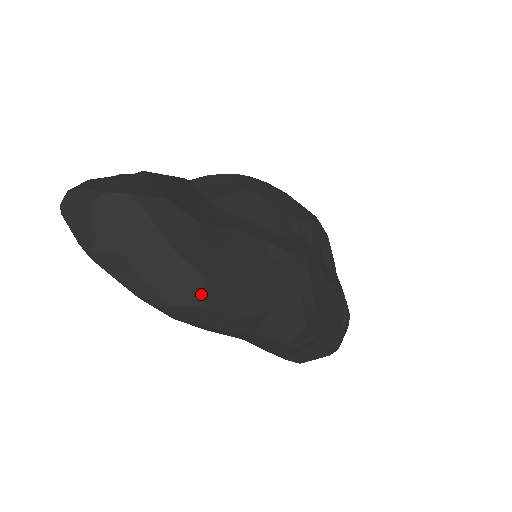
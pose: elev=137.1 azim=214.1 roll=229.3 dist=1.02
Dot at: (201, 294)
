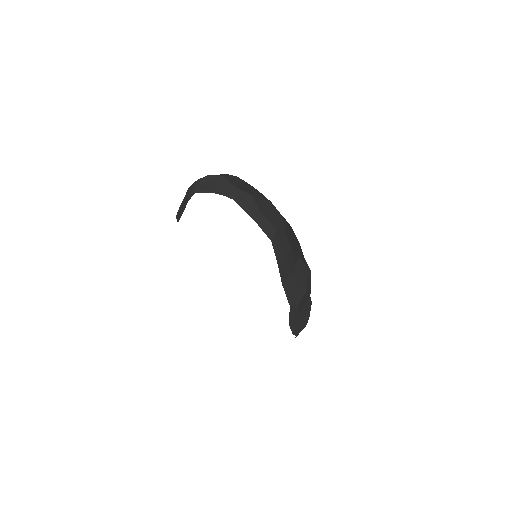
Dot at: (283, 225)
